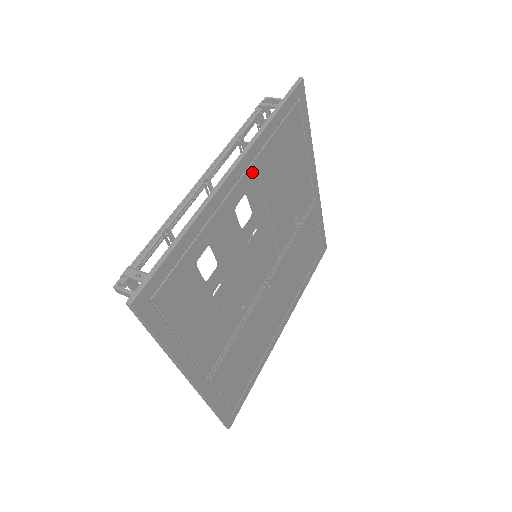
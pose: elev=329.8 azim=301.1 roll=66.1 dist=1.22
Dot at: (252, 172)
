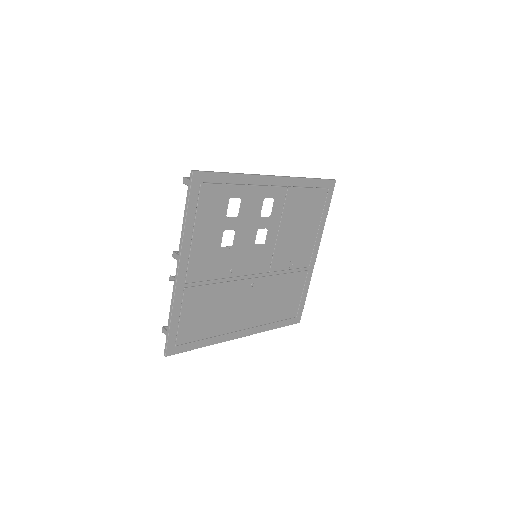
Dot at: (284, 192)
